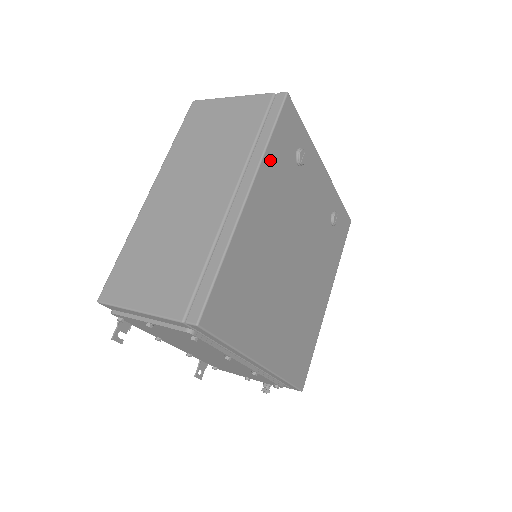
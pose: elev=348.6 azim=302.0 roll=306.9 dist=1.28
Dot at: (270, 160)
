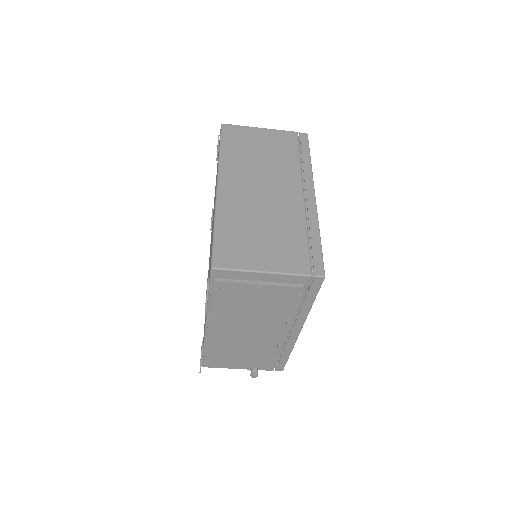
Dot at: occluded
